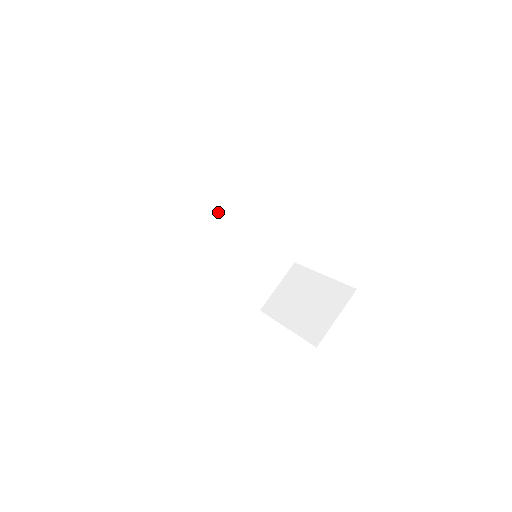
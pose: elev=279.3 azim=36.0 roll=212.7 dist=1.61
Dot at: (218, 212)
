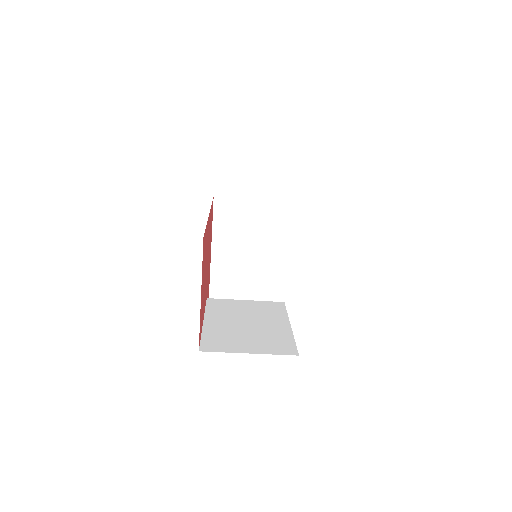
Dot at: occluded
